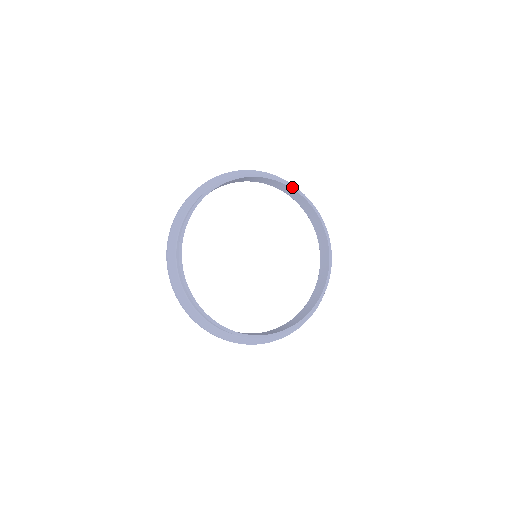
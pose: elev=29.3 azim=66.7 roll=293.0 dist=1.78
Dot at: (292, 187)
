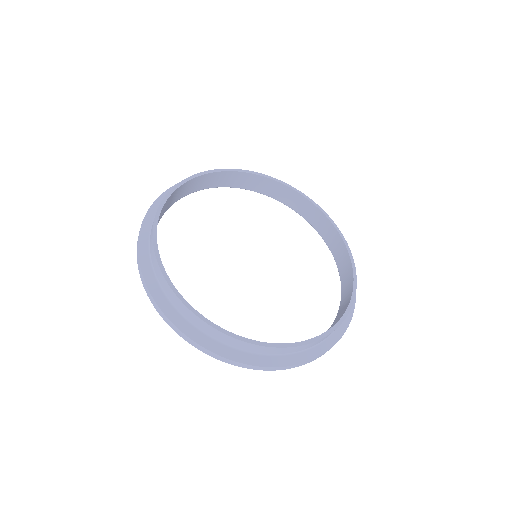
Dot at: (271, 178)
